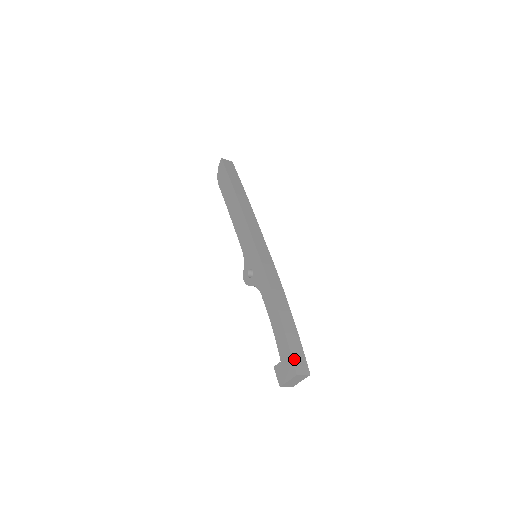
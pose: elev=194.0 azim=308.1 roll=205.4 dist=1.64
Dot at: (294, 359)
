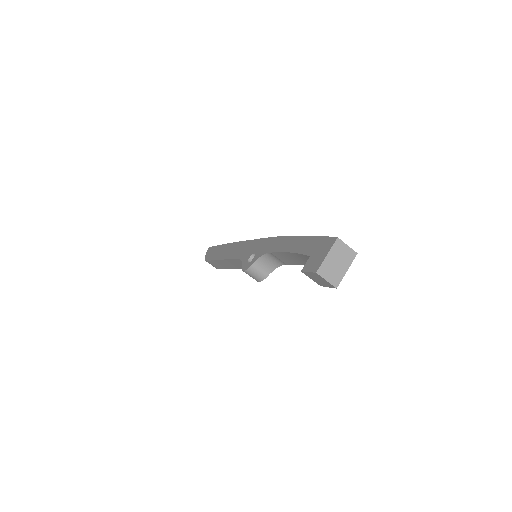
Dot at: (328, 238)
